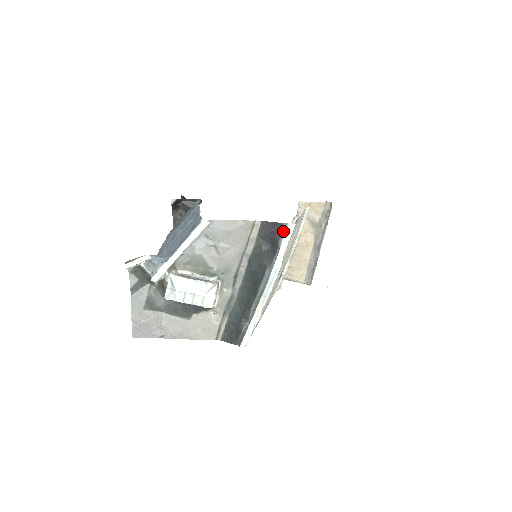
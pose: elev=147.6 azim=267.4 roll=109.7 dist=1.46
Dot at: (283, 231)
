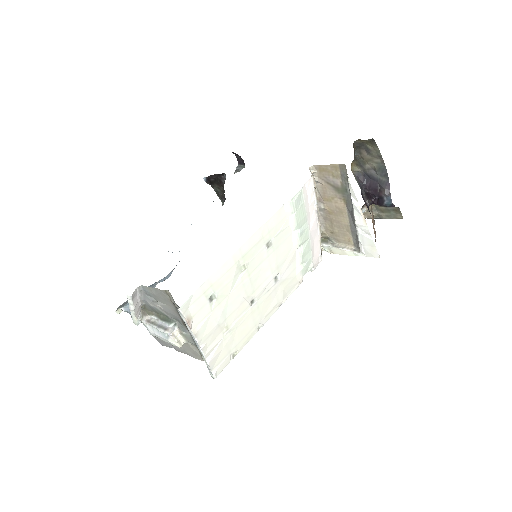
Dot at: occluded
